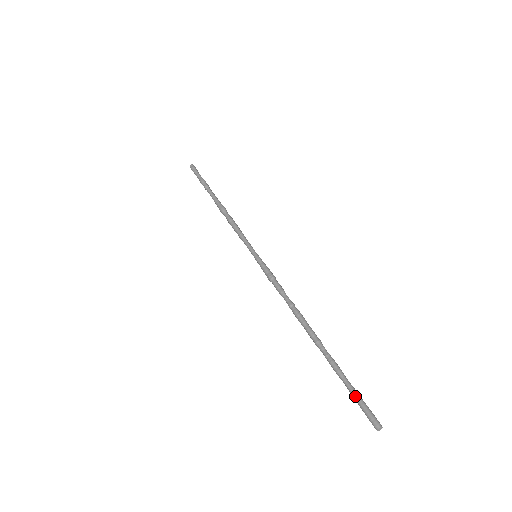
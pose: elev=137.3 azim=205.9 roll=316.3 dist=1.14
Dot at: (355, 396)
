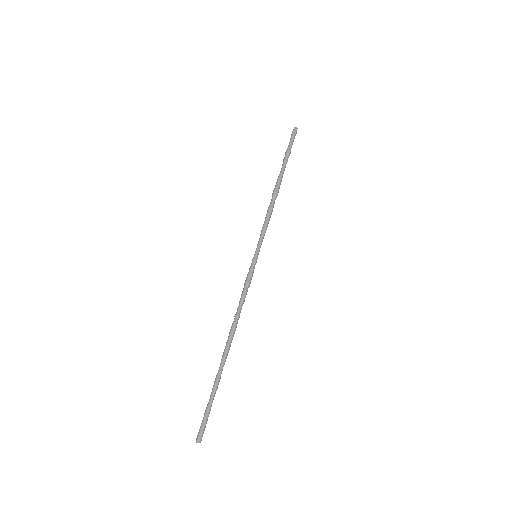
Dot at: (205, 411)
